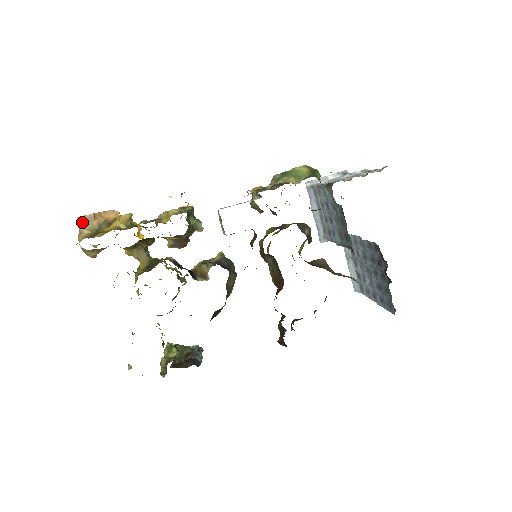
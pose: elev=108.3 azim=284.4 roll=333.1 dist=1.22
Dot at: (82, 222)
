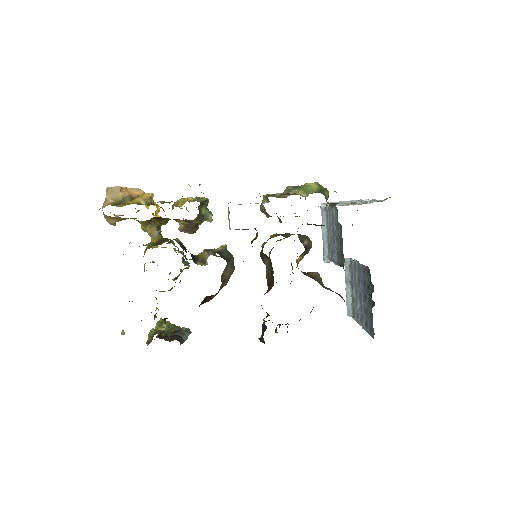
Dot at: (109, 192)
